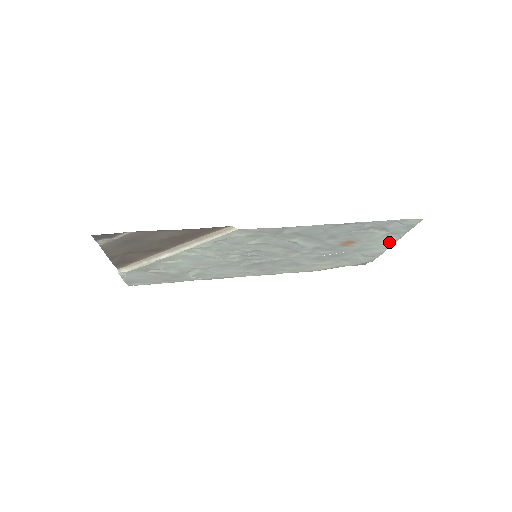
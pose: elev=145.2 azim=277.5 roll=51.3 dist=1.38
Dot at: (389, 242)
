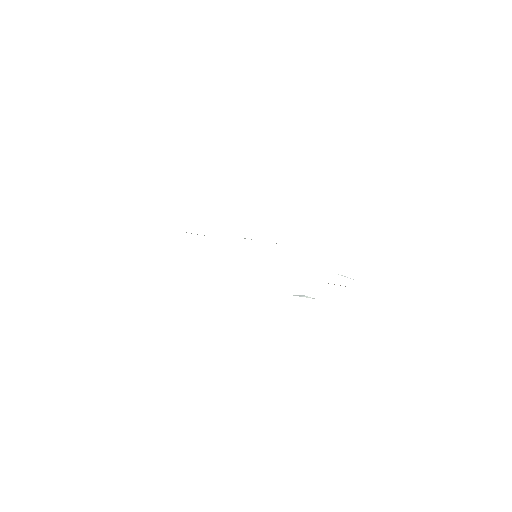
Dot at: occluded
